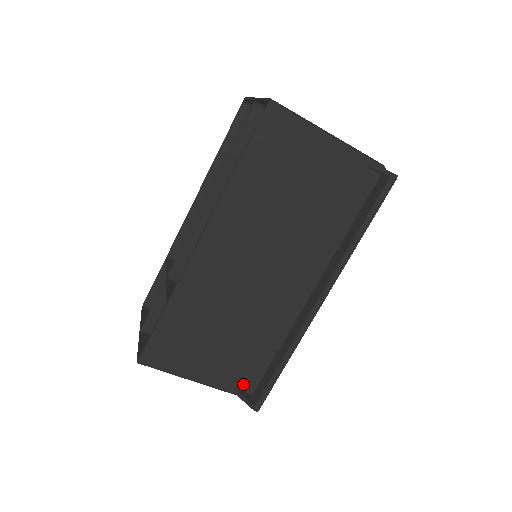
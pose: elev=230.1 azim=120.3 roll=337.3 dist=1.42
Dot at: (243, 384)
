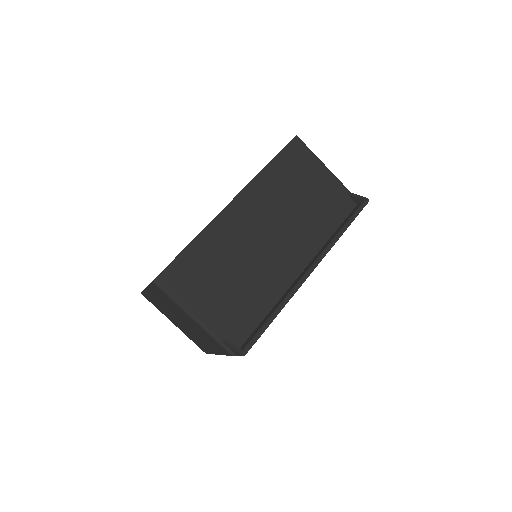
Dot at: (233, 337)
